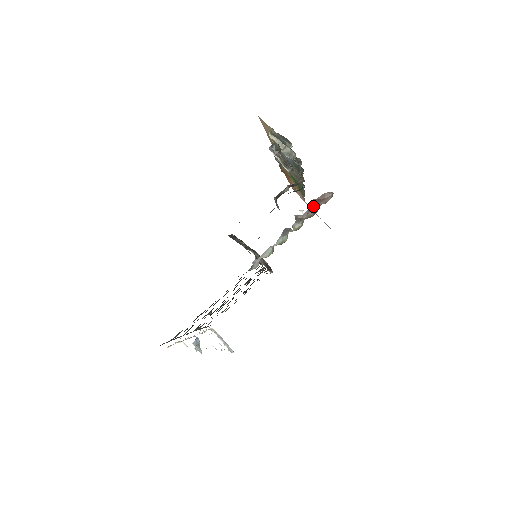
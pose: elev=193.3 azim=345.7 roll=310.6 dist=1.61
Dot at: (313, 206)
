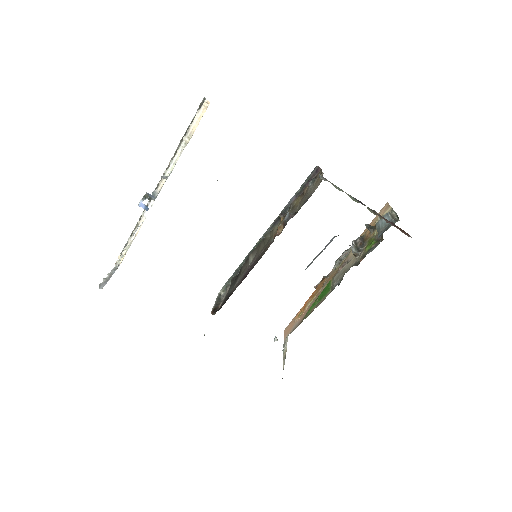
Dot at: (391, 223)
